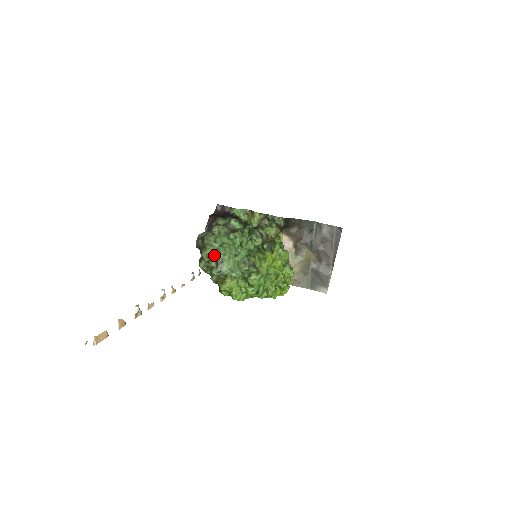
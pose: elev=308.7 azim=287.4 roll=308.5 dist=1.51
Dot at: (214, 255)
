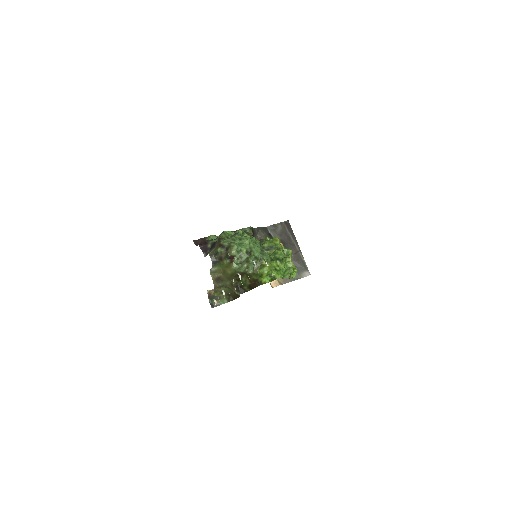
Dot at: (242, 247)
